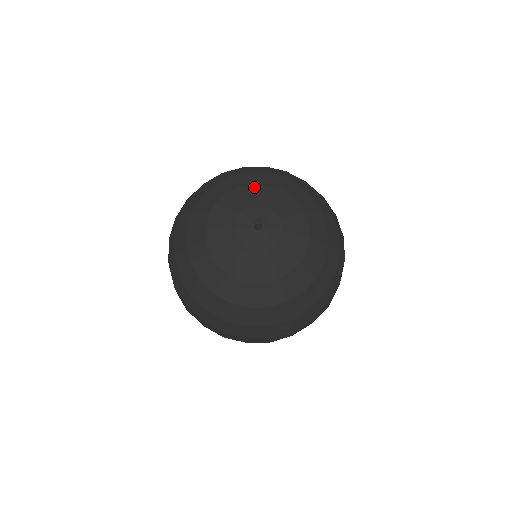
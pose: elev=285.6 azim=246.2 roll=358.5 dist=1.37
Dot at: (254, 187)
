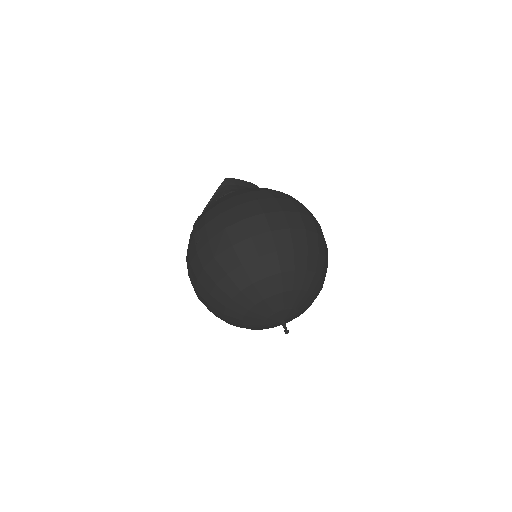
Dot at: (260, 305)
